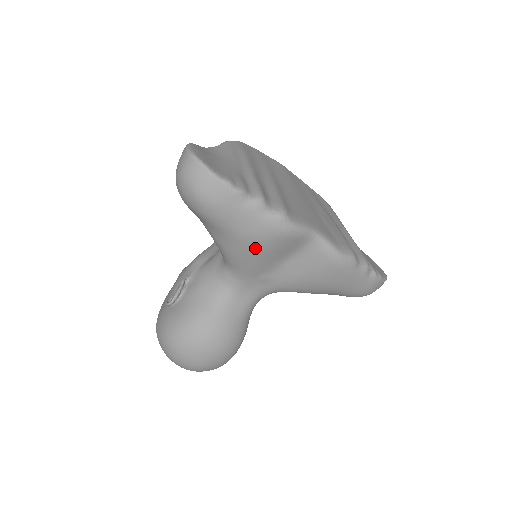
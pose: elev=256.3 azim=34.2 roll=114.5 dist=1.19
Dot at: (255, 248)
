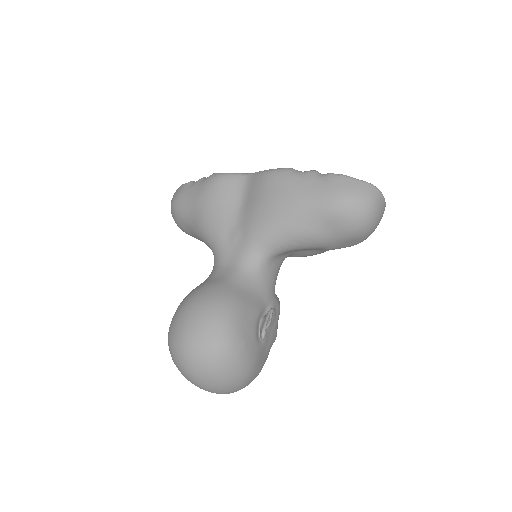
Dot at: (206, 205)
